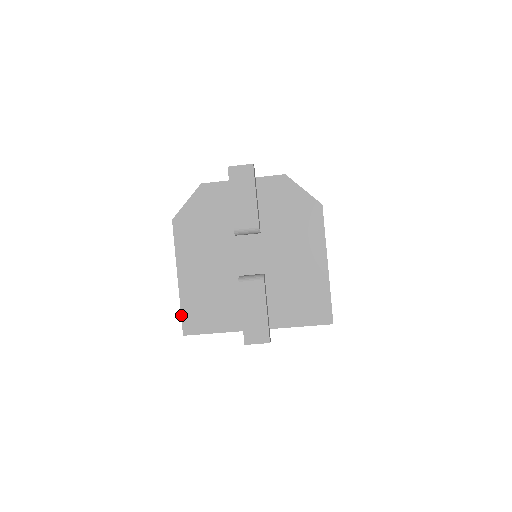
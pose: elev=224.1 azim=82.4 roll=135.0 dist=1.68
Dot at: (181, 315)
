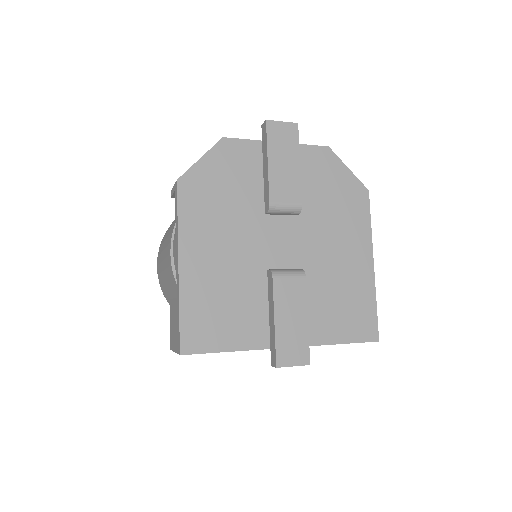
Dot at: (179, 323)
